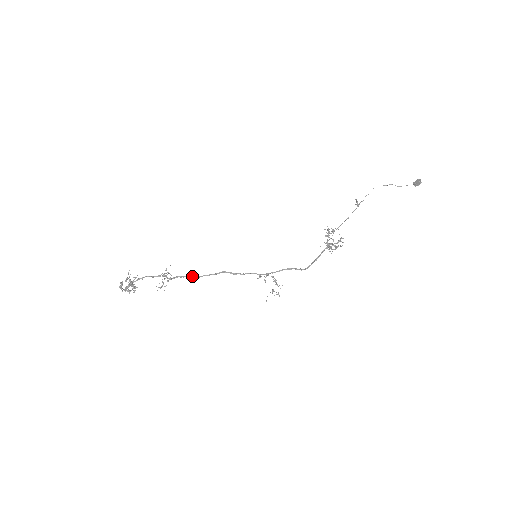
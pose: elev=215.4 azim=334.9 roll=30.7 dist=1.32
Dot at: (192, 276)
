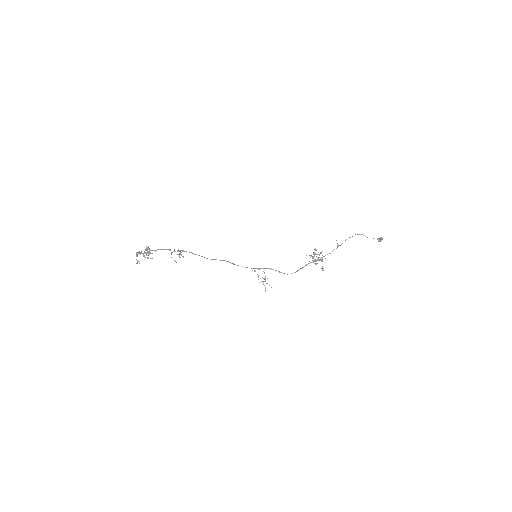
Dot at: (201, 256)
